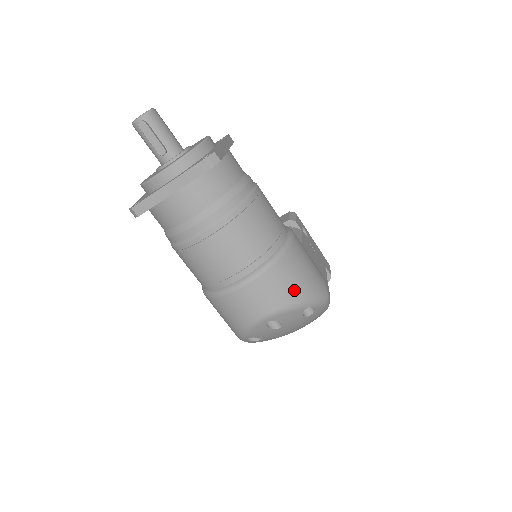
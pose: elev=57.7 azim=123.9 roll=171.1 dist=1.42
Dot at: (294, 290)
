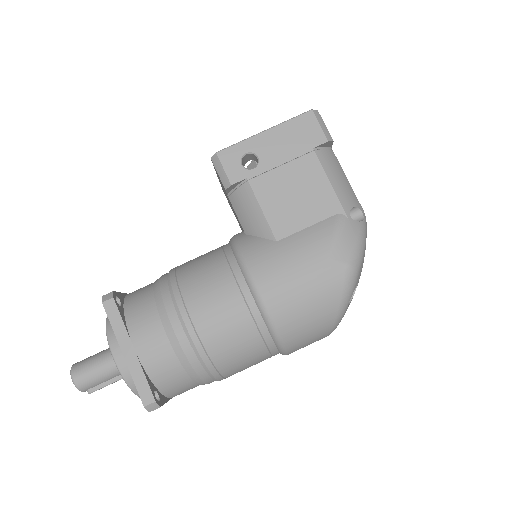
Dot at: (321, 324)
